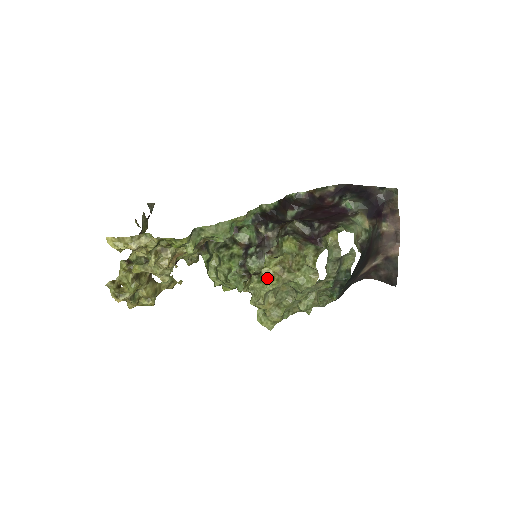
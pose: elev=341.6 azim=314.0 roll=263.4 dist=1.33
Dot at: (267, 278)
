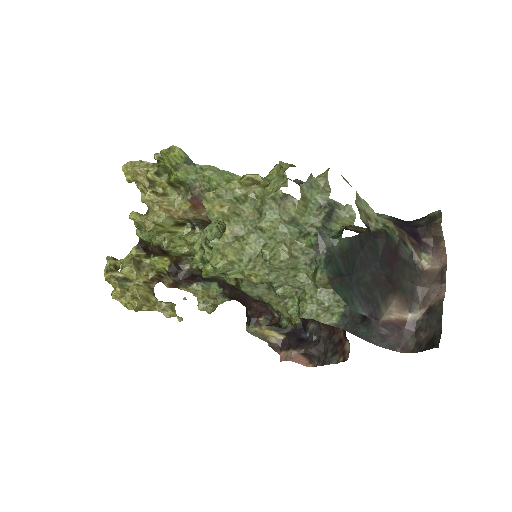
Dot at: occluded
